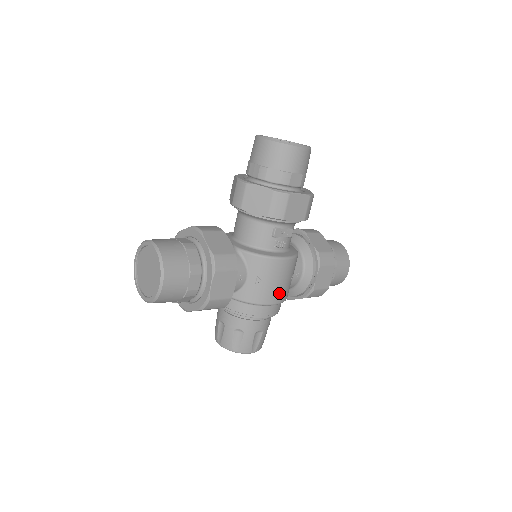
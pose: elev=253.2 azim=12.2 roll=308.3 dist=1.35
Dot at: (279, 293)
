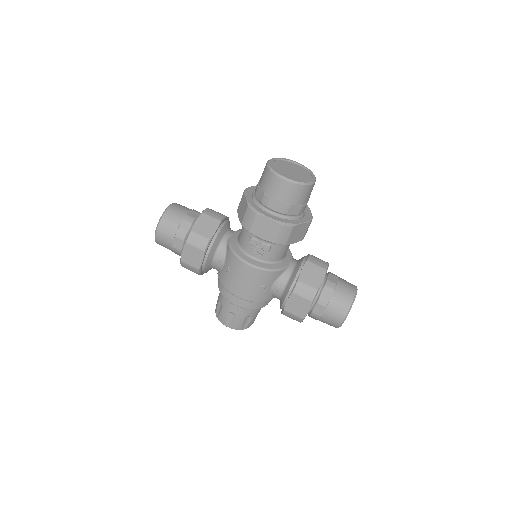
Dot at: (243, 290)
